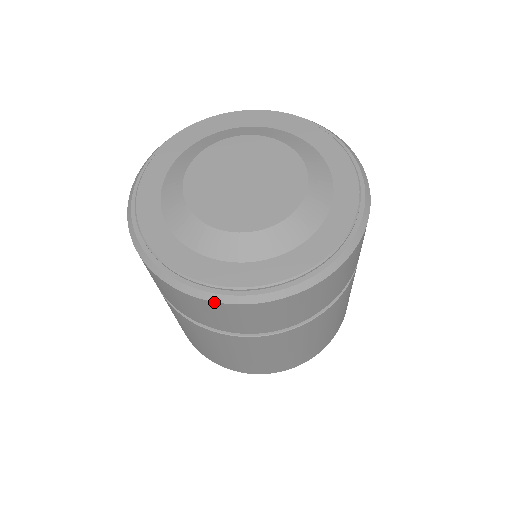
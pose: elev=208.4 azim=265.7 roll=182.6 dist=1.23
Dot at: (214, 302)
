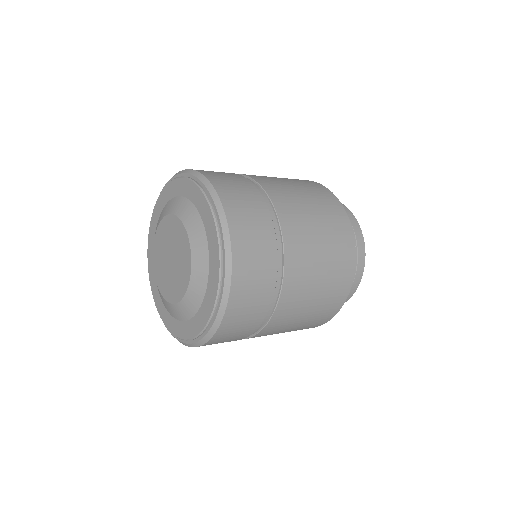
Dot at: occluded
